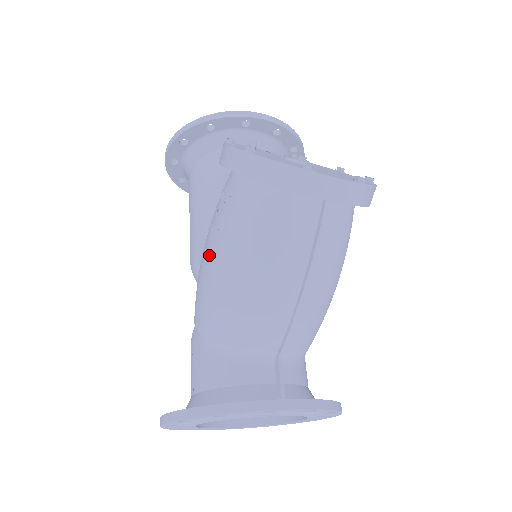
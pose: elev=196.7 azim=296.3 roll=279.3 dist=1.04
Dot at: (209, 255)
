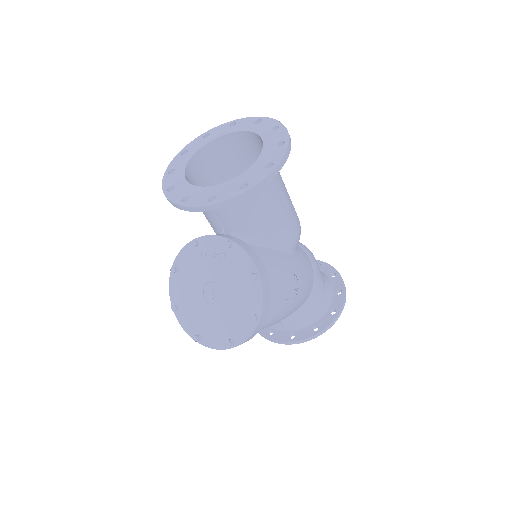
Dot at: occluded
